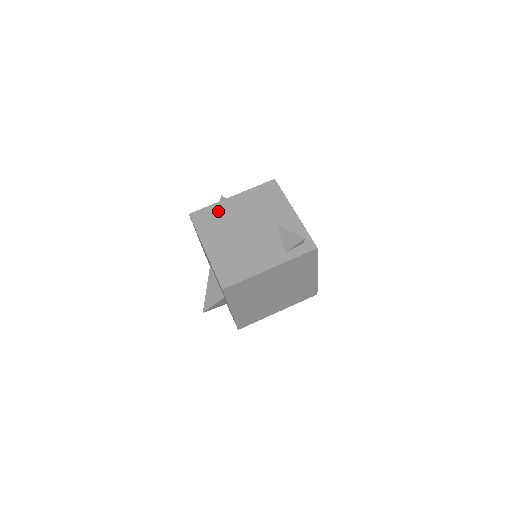
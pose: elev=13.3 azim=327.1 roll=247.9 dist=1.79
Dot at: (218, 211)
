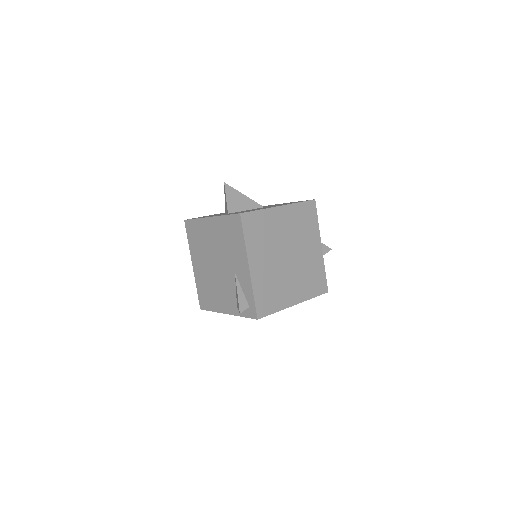
Dot at: (200, 229)
